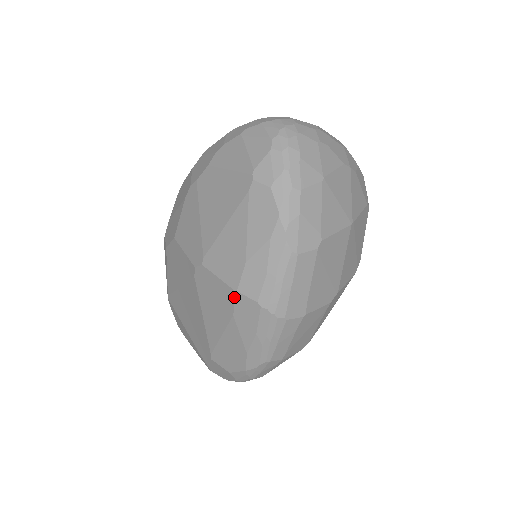
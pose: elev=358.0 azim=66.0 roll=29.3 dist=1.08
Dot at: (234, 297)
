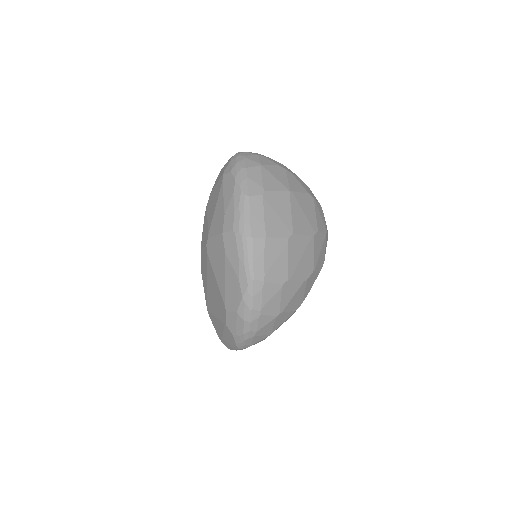
Dot at: (222, 239)
